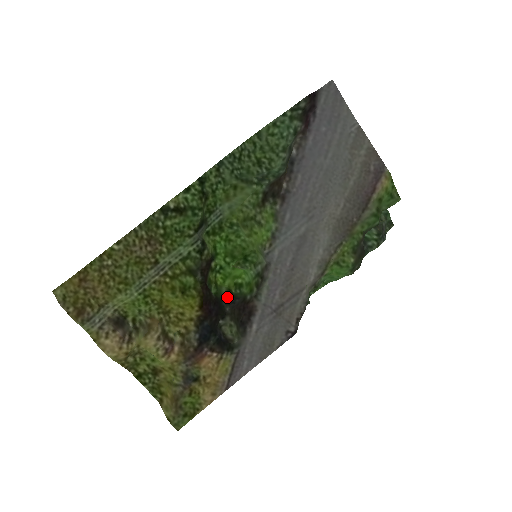
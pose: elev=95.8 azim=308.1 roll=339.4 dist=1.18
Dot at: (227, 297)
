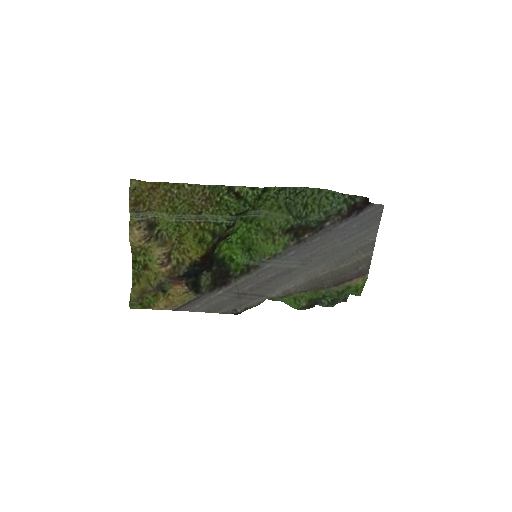
Dot at: (220, 261)
